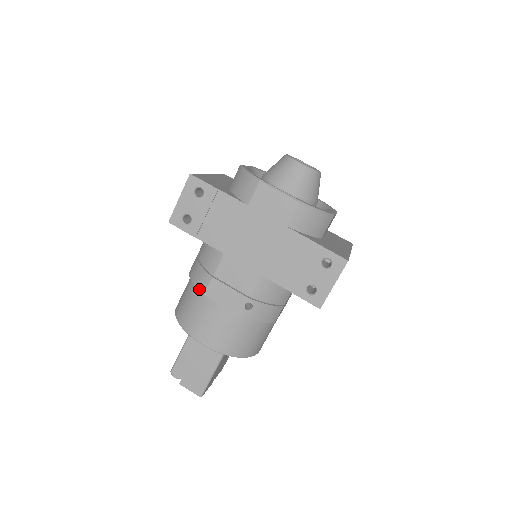
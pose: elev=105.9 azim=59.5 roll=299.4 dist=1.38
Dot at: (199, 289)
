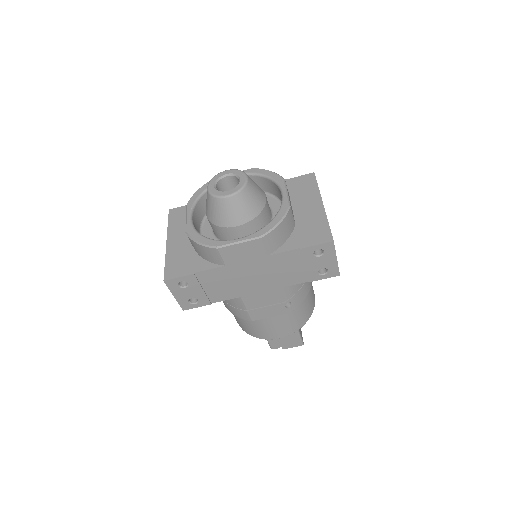
Dot at: (245, 319)
